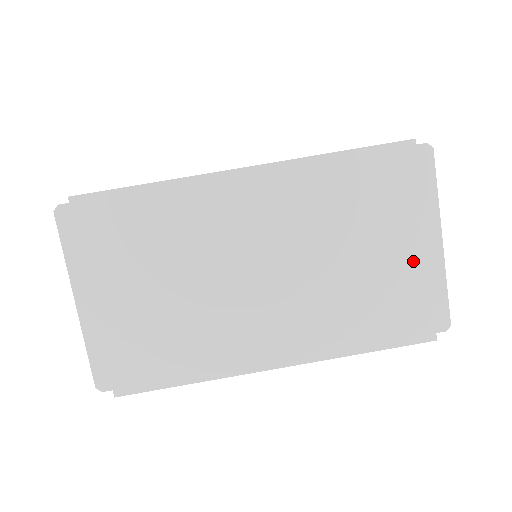
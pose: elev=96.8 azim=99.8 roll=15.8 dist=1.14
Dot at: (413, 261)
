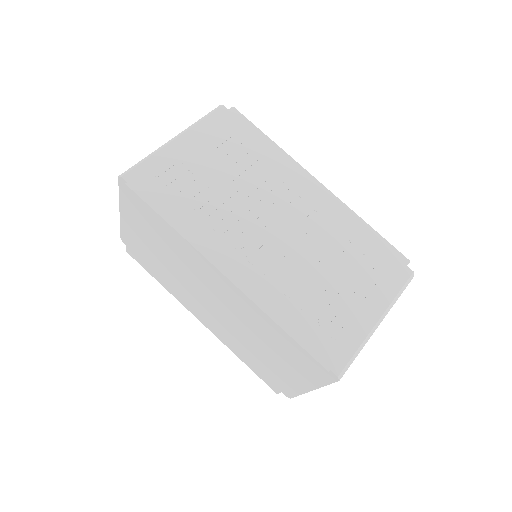
Dot at: (287, 378)
